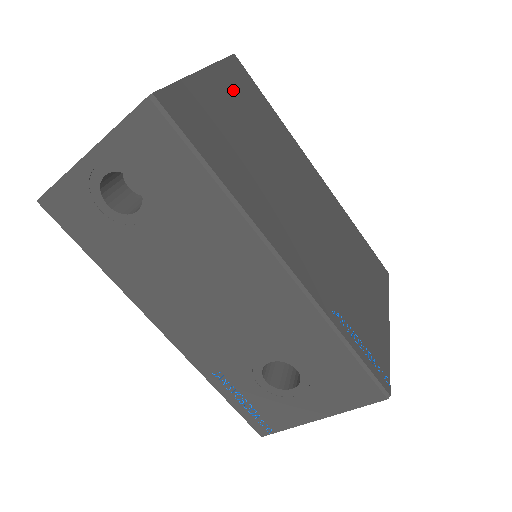
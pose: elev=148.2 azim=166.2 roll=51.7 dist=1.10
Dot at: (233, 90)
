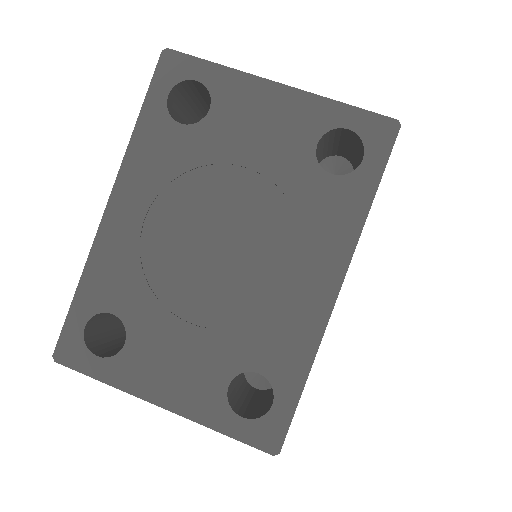
Dot at: occluded
